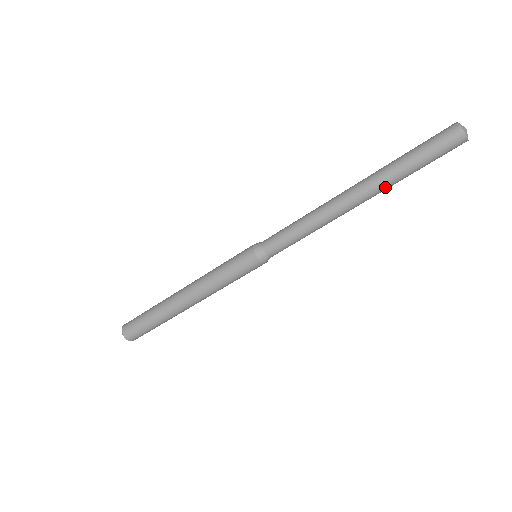
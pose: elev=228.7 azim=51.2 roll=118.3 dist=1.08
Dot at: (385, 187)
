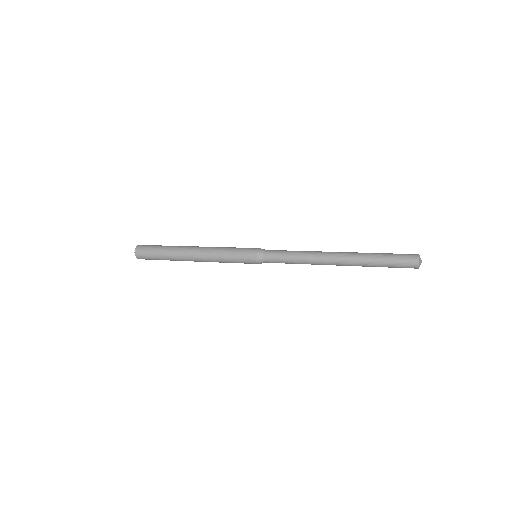
Dot at: (358, 265)
